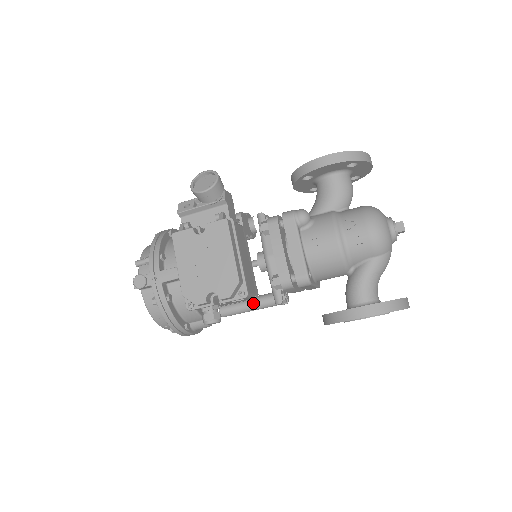
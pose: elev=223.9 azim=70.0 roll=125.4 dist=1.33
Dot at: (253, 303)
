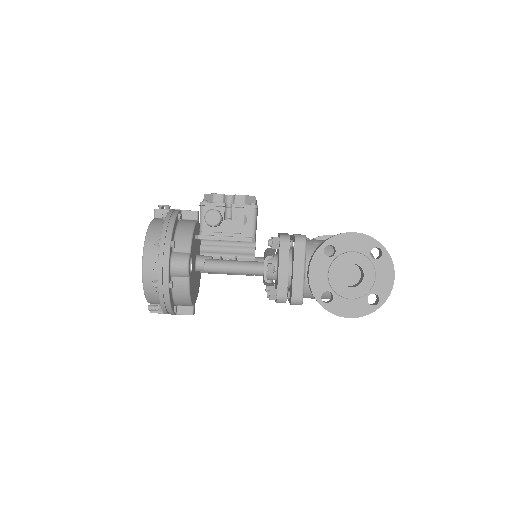
Dot at: occluded
